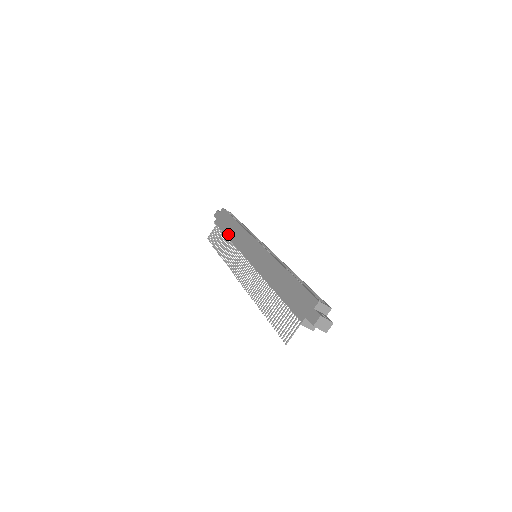
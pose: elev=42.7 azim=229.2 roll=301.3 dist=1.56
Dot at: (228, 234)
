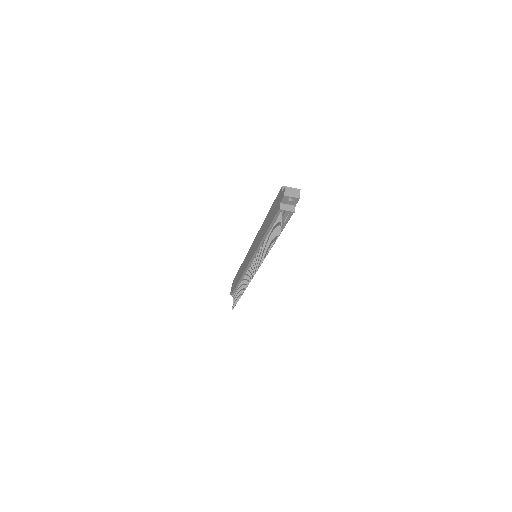
Dot at: (238, 279)
